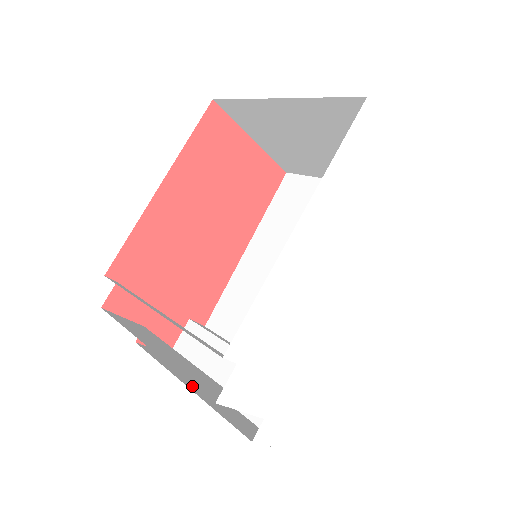
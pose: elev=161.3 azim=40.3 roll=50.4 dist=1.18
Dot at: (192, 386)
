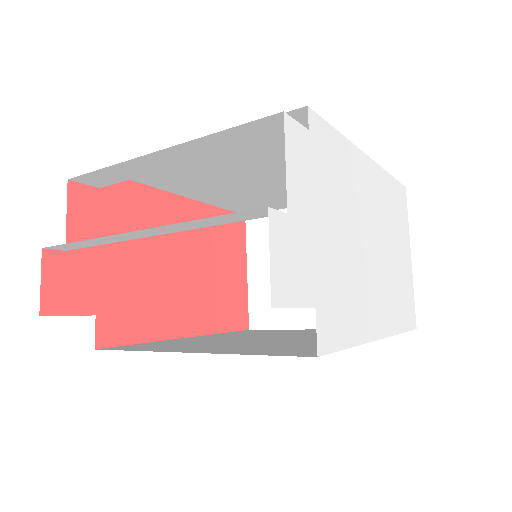
Dot at: occluded
